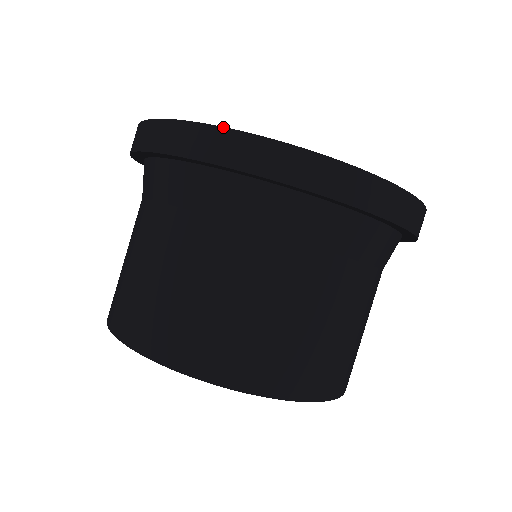
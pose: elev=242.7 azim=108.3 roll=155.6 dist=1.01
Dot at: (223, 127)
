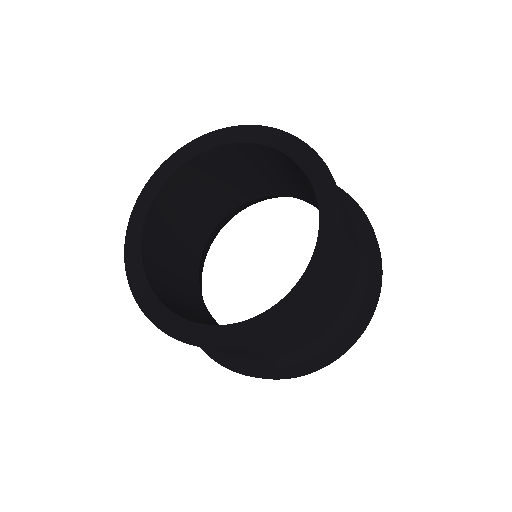
Dot at: occluded
